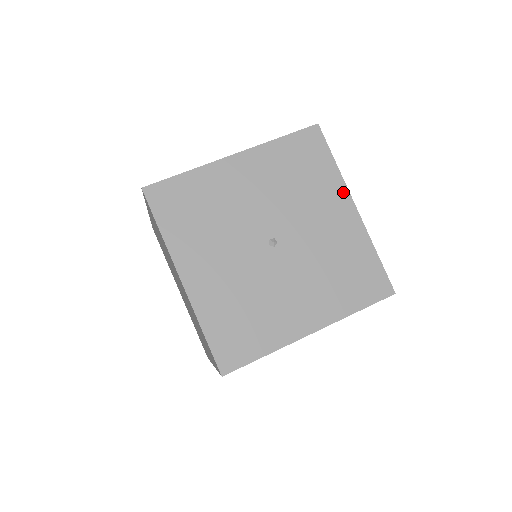
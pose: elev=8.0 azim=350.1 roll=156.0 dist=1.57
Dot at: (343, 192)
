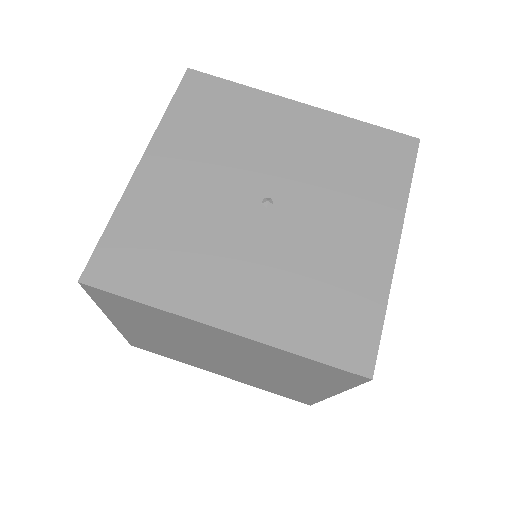
Dot at: (276, 102)
